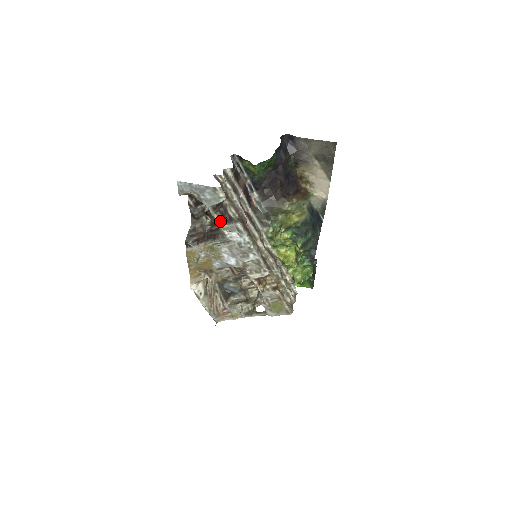
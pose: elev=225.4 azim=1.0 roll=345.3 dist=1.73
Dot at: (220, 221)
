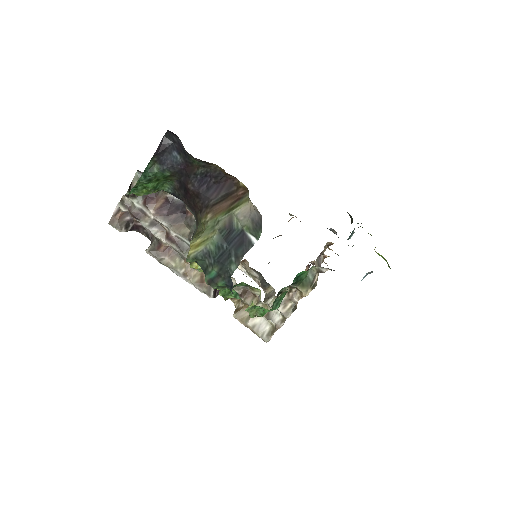
Dot at: occluded
